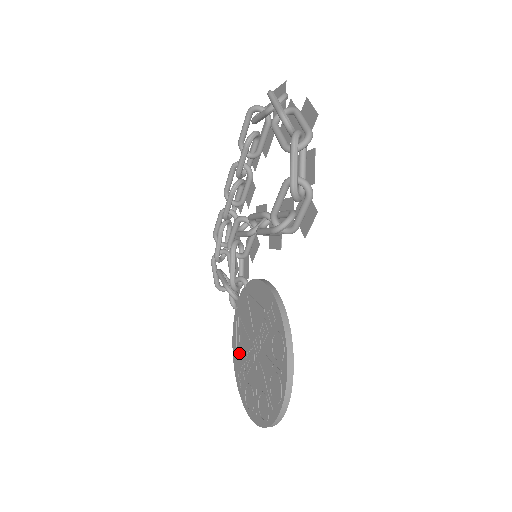
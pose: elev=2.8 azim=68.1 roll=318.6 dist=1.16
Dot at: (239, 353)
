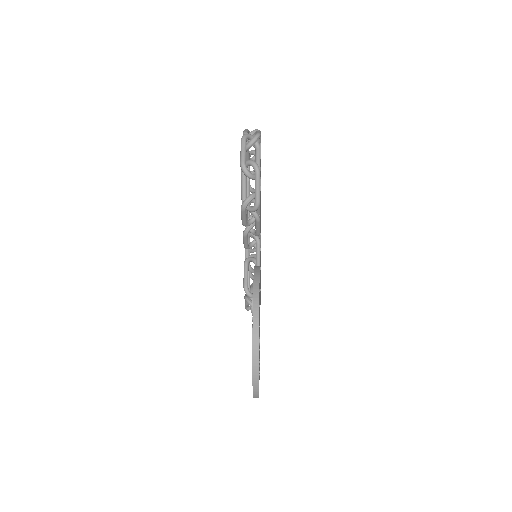
Dot at: occluded
